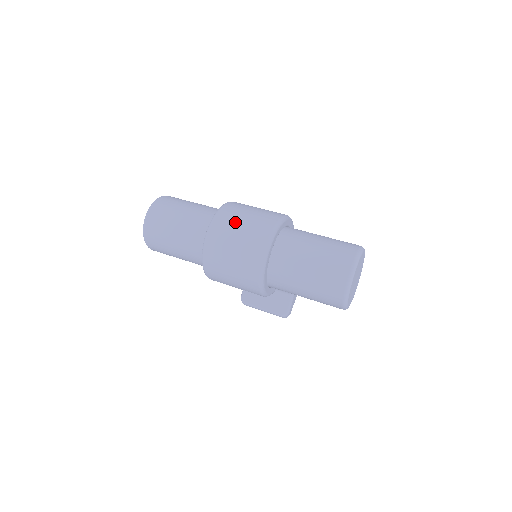
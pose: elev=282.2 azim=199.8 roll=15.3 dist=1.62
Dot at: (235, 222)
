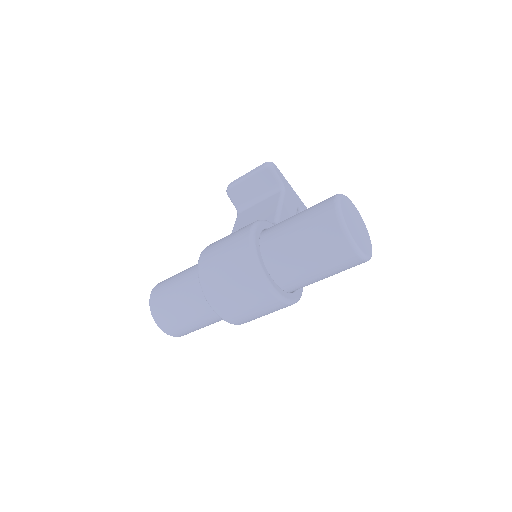
Dot at: (229, 298)
